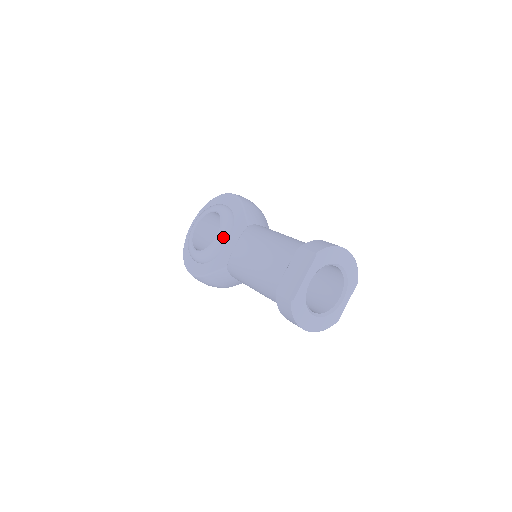
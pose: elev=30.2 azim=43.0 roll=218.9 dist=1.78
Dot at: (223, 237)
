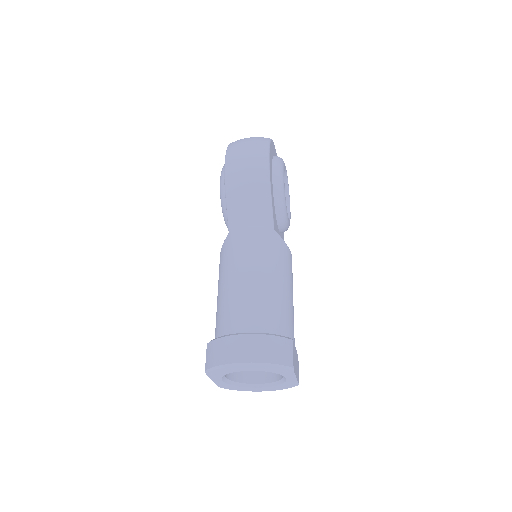
Dot at: occluded
